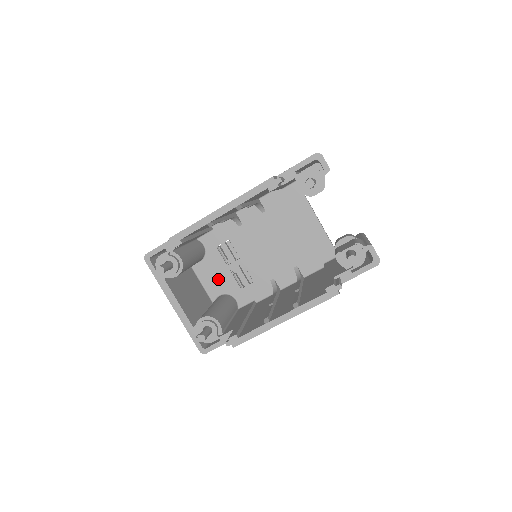
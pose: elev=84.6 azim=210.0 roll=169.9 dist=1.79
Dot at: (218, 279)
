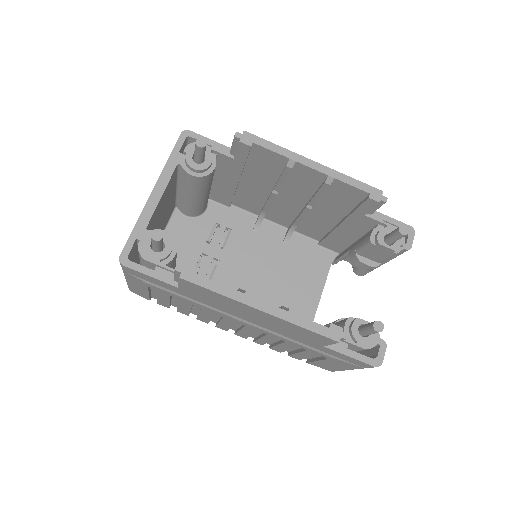
Dot at: (182, 247)
